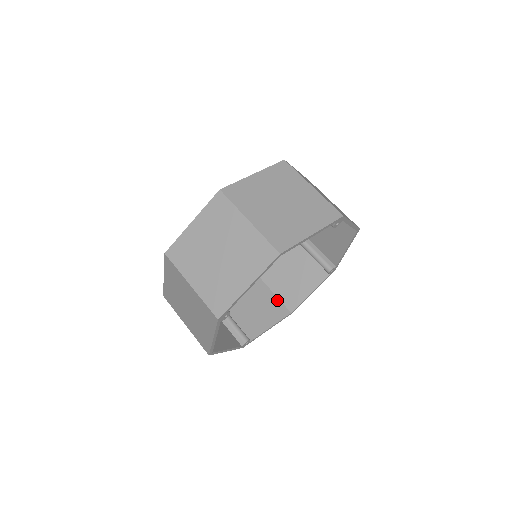
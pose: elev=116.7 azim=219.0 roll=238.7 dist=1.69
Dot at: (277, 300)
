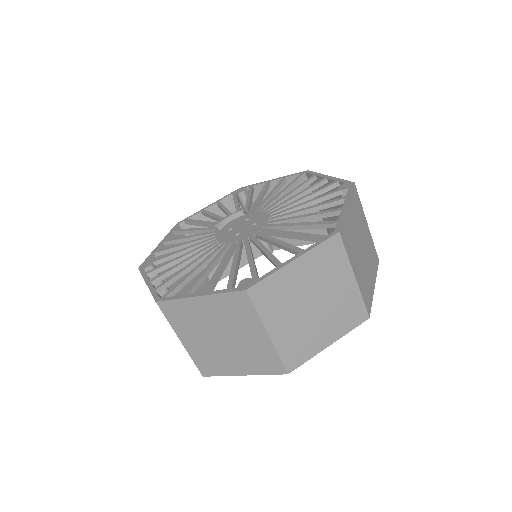
Dot at: (202, 270)
